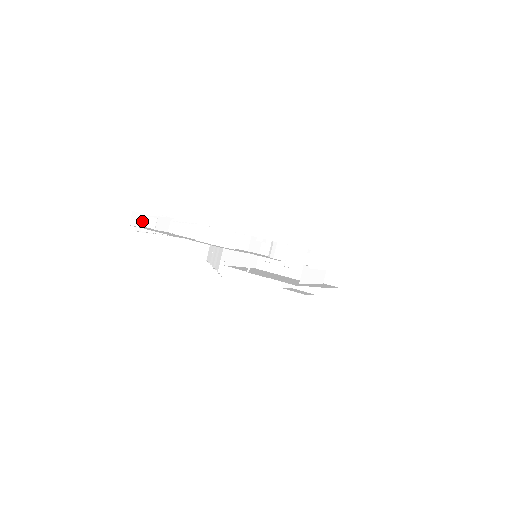
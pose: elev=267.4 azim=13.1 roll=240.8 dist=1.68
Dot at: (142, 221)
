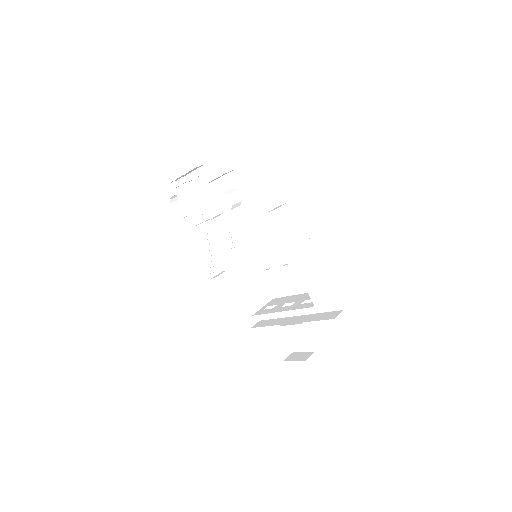
Dot at: (180, 194)
